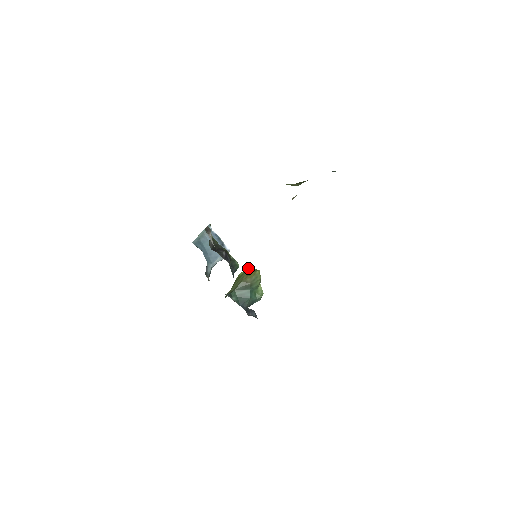
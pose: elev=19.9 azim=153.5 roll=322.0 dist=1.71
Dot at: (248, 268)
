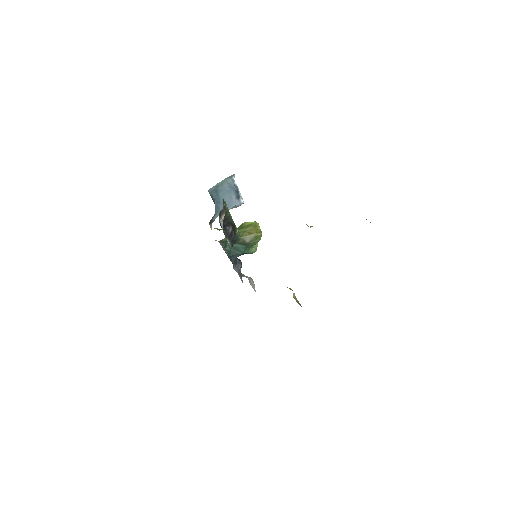
Dot at: (254, 223)
